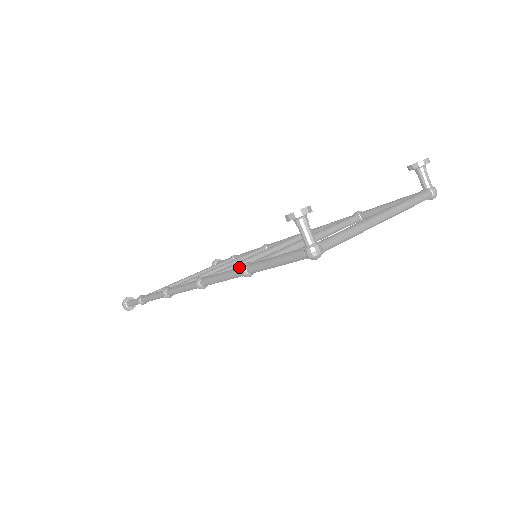
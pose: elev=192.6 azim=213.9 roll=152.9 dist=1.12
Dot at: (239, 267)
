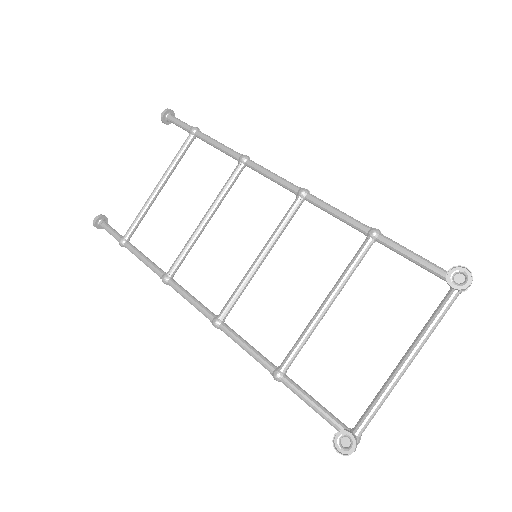
Dot at: (271, 373)
